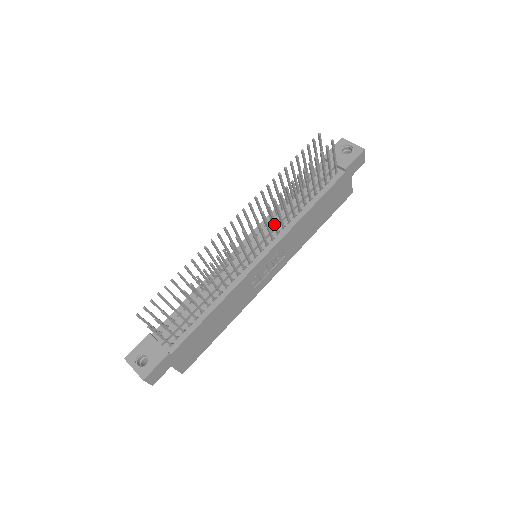
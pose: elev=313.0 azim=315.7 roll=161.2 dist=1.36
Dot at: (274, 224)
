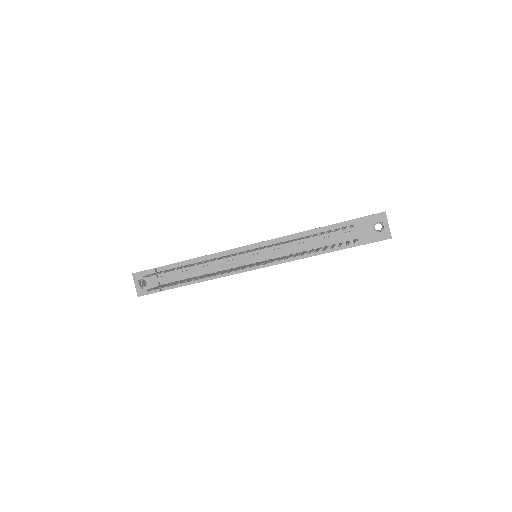
Dot at: (275, 260)
